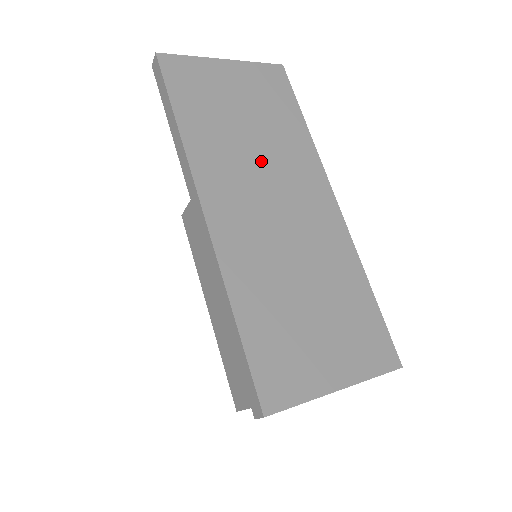
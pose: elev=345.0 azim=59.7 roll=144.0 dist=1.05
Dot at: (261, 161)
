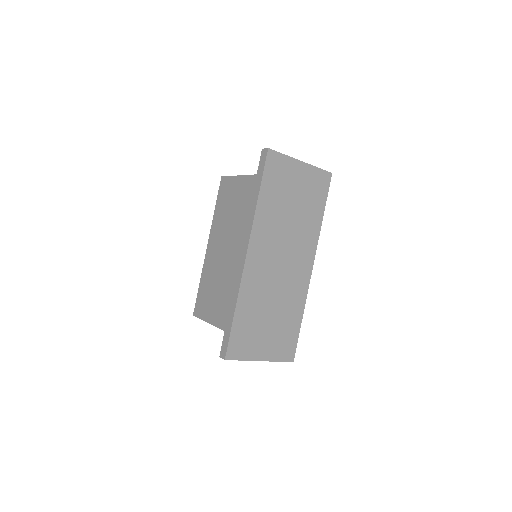
Dot at: (288, 233)
